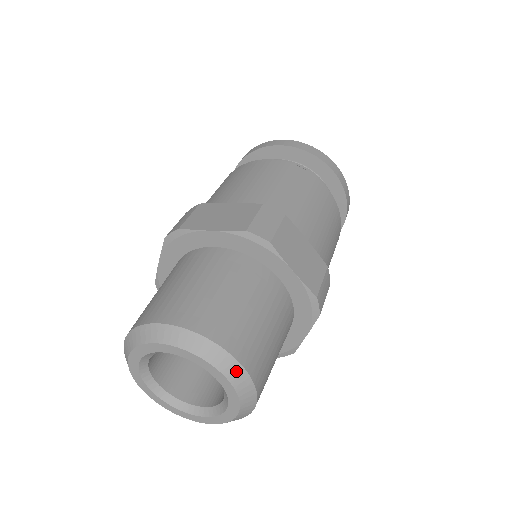
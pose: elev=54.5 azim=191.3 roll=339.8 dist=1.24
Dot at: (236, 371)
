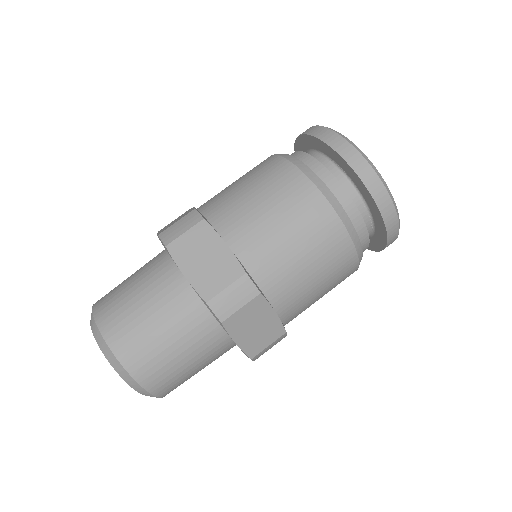
Dot at: (107, 350)
